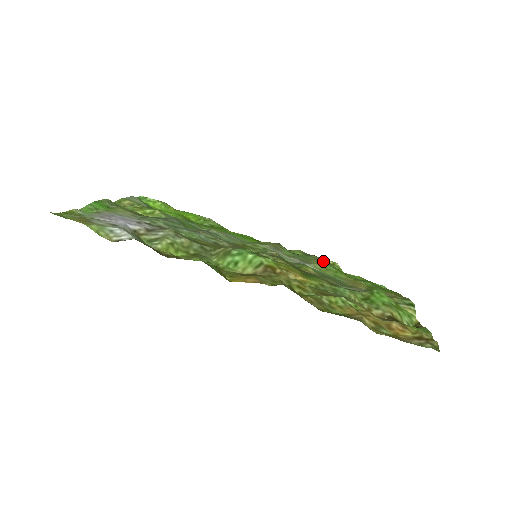
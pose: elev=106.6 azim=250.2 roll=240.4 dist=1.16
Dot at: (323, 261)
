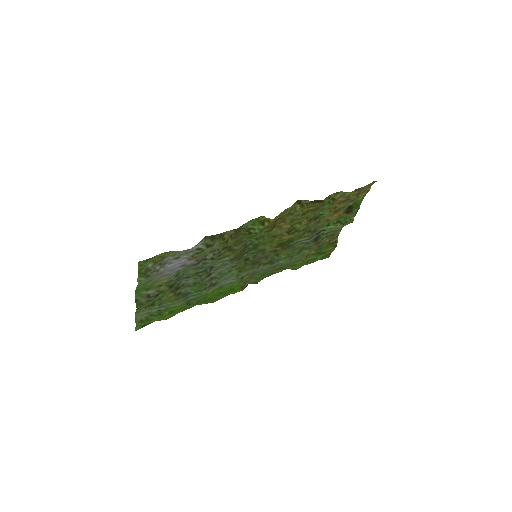
Dot at: (280, 269)
